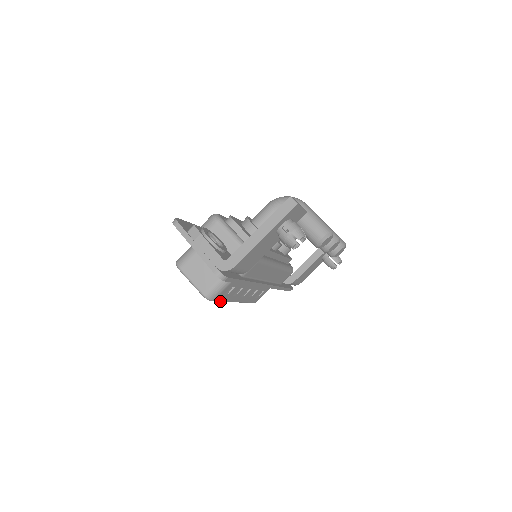
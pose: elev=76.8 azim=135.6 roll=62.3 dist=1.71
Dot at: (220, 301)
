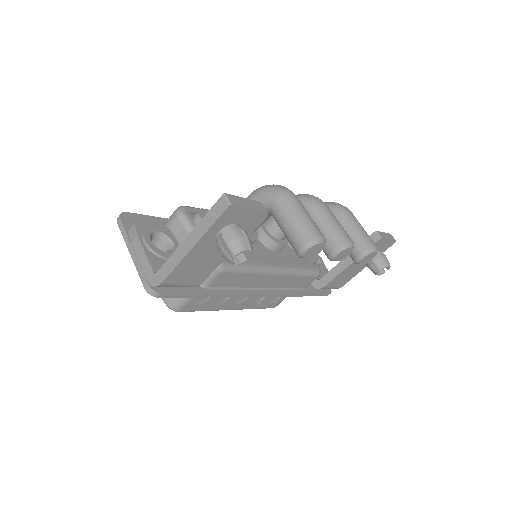
Dot at: occluded
